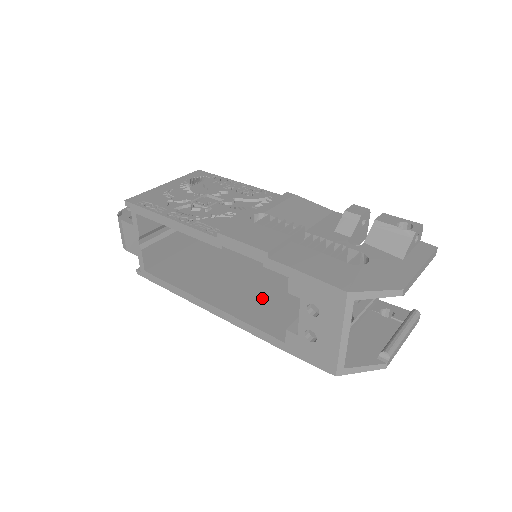
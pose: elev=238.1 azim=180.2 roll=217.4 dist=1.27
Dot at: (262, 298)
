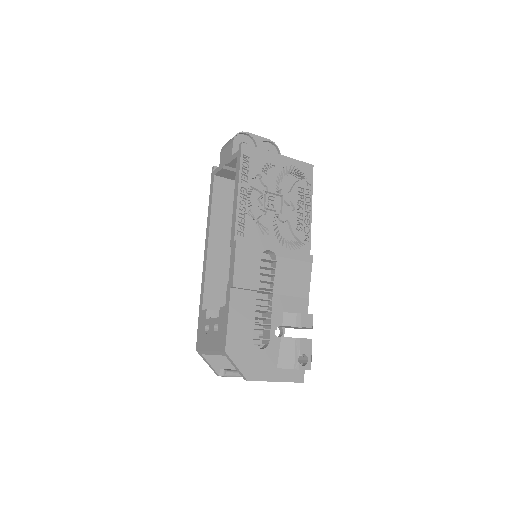
Dot at: occluded
